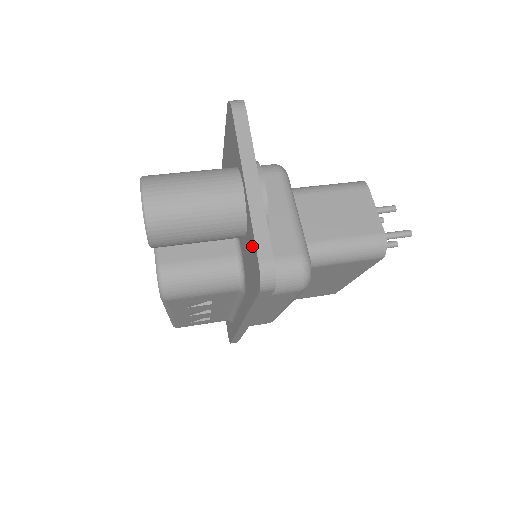
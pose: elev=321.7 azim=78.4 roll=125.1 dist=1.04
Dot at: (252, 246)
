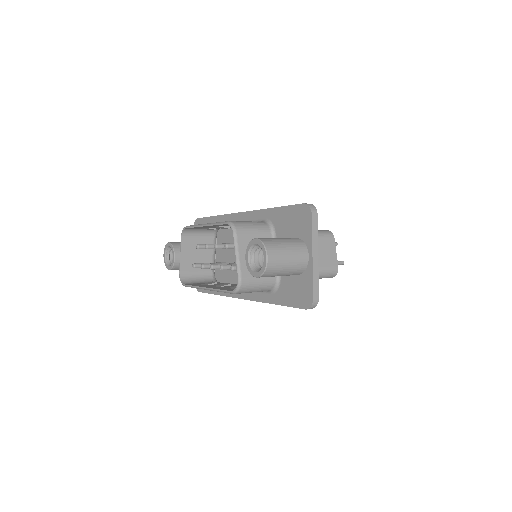
Dot at: (307, 287)
